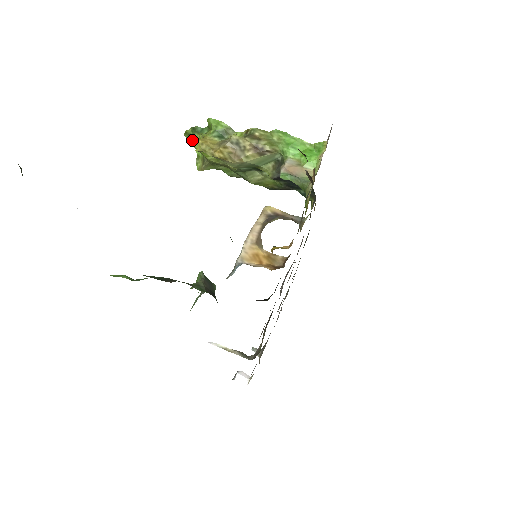
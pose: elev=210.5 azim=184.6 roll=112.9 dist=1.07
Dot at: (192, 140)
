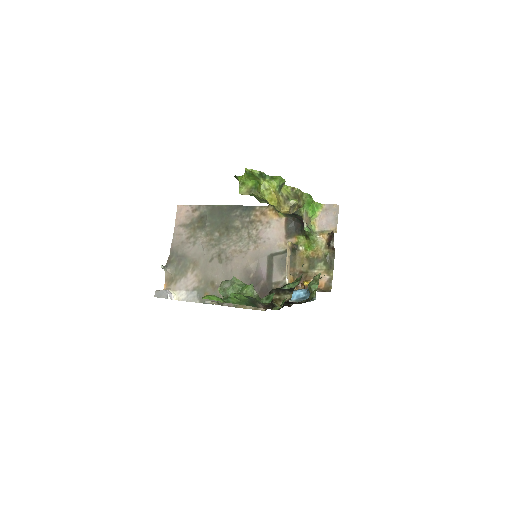
Dot at: (250, 176)
